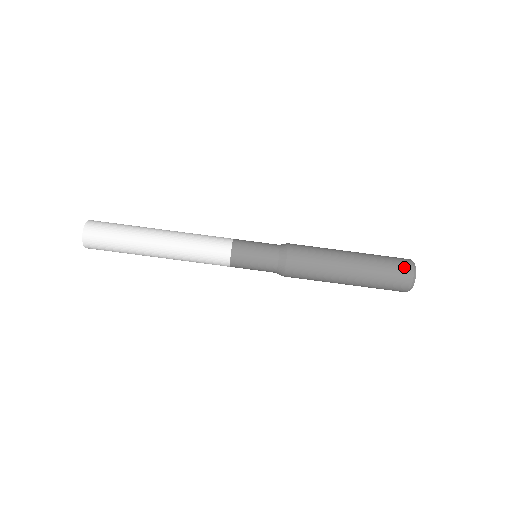
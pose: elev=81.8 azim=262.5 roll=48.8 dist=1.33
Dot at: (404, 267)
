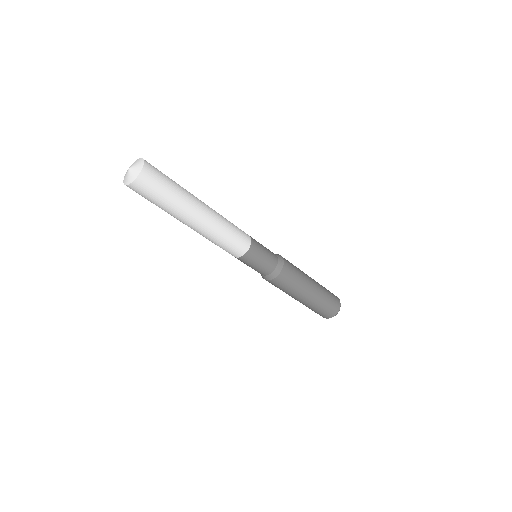
Dot at: (336, 306)
